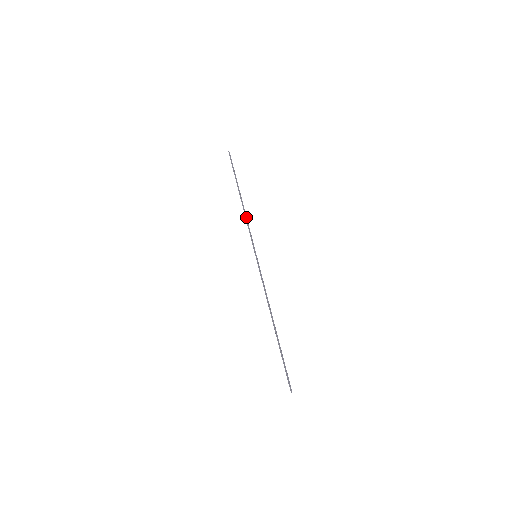
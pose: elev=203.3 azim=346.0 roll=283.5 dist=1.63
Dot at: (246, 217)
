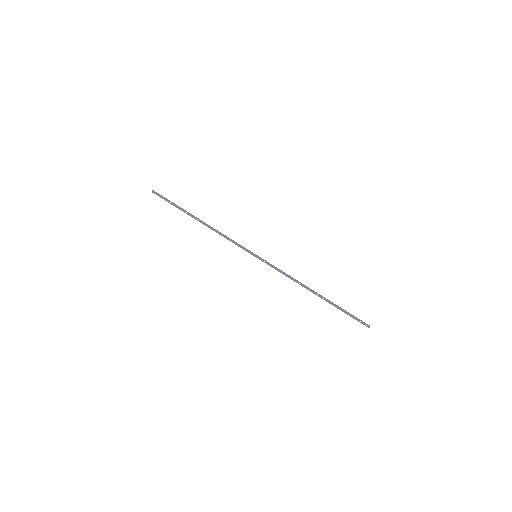
Dot at: occluded
